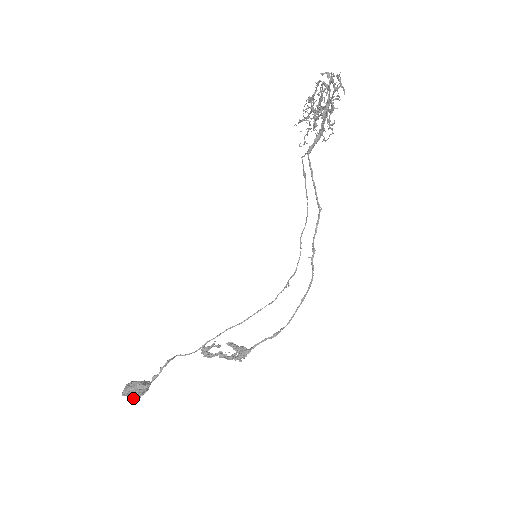
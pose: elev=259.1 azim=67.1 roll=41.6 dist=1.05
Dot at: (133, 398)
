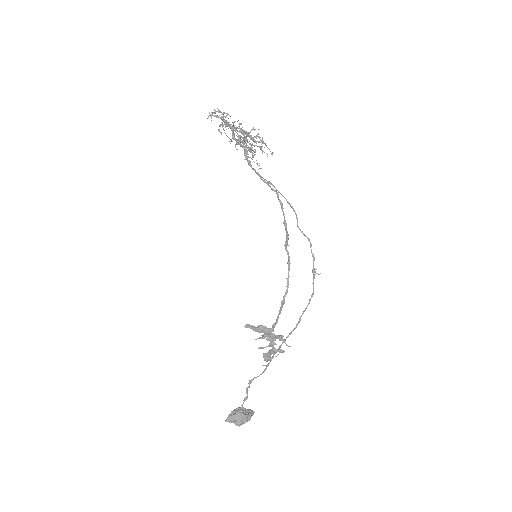
Dot at: (235, 423)
